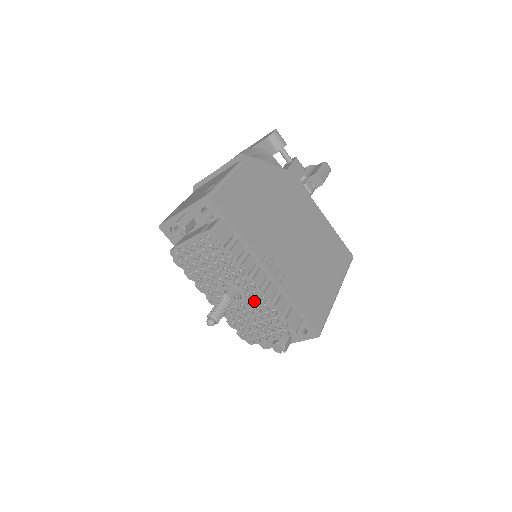
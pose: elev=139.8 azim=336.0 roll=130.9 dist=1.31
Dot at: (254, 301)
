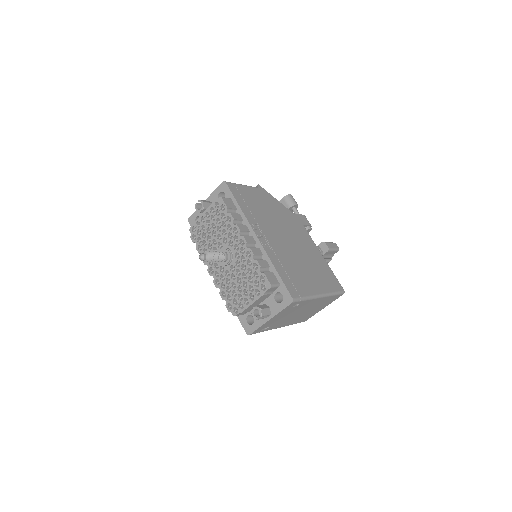
Dot at: (242, 261)
